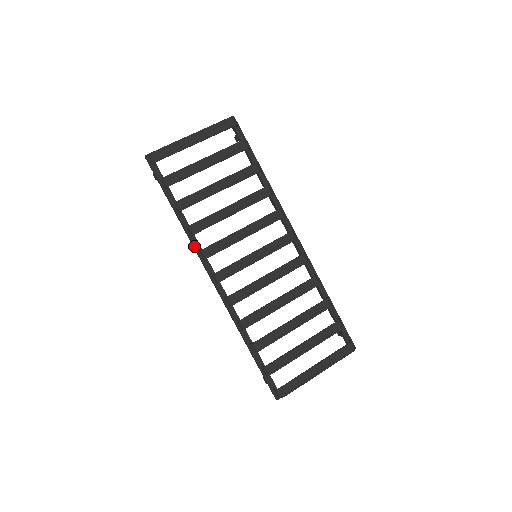
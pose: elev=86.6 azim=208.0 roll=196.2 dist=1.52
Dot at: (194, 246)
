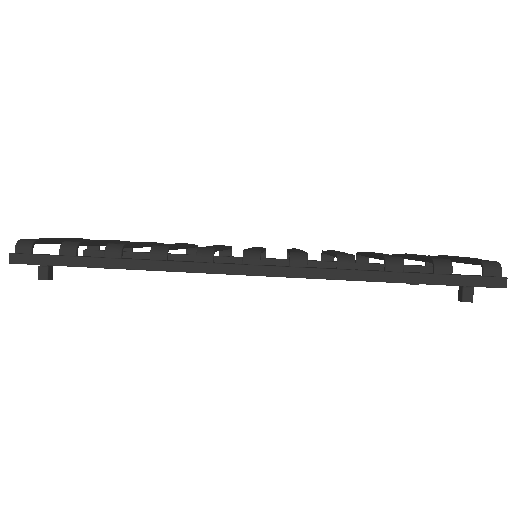
Dot at: (183, 262)
